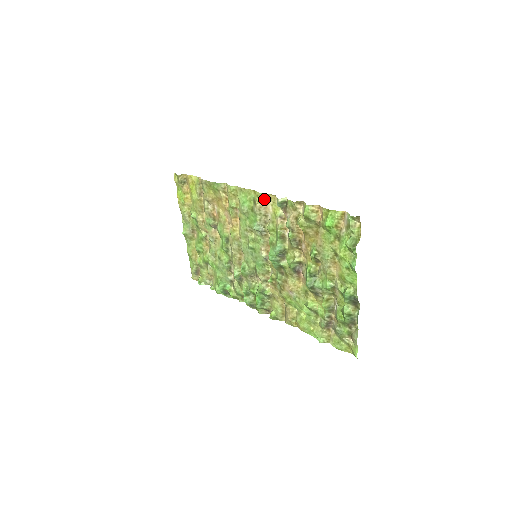
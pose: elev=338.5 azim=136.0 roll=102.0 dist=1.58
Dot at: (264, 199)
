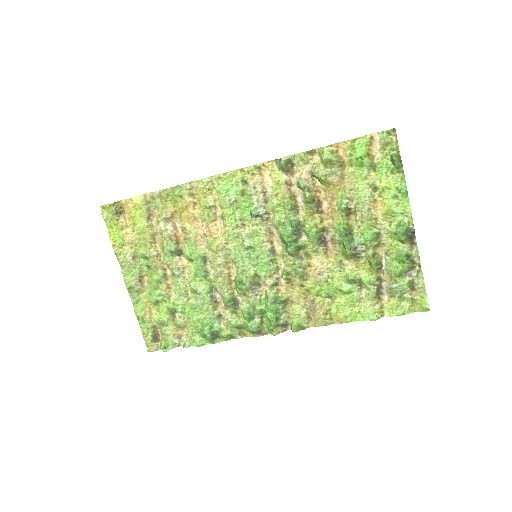
Dot at: (258, 172)
